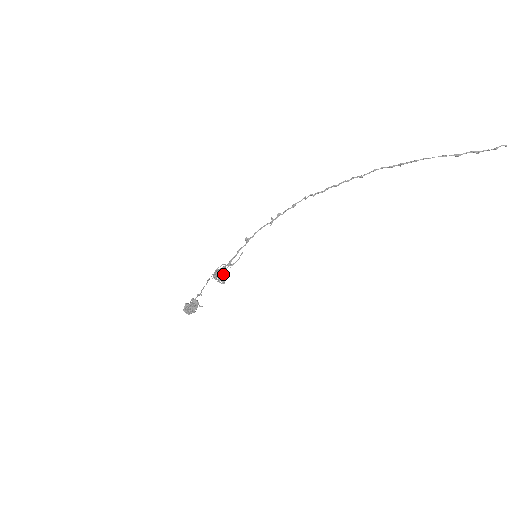
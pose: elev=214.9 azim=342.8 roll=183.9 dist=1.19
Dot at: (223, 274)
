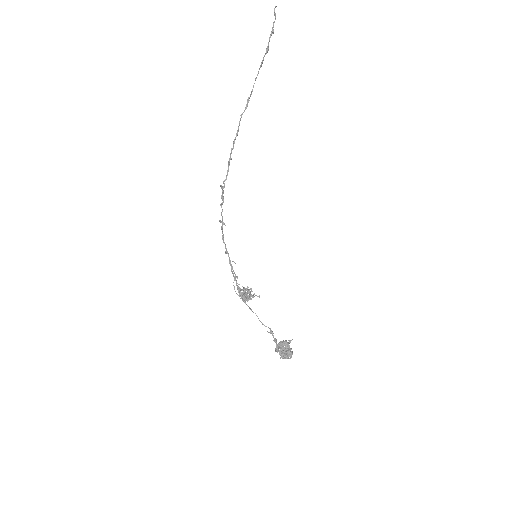
Dot at: (244, 290)
